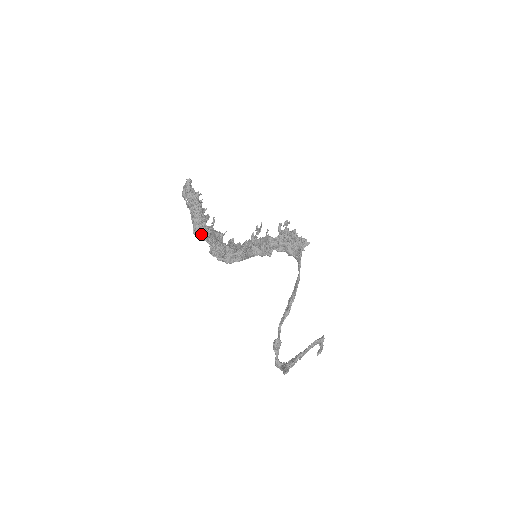
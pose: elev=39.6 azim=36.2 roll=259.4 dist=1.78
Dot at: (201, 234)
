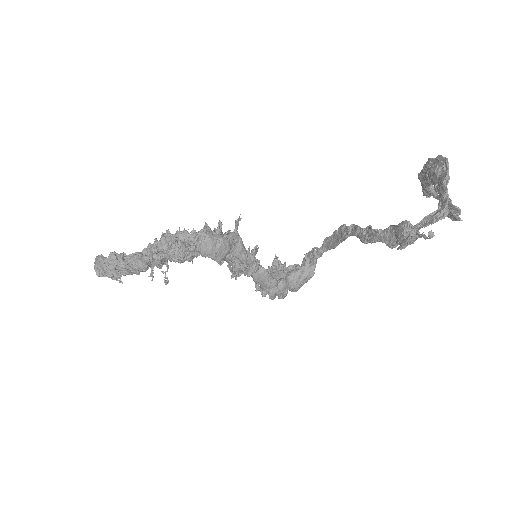
Dot at: (157, 254)
